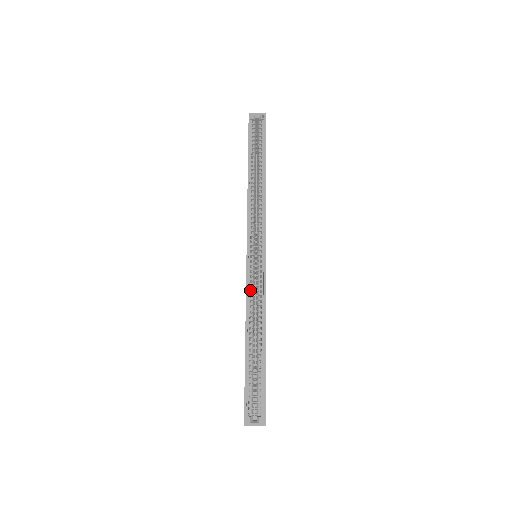
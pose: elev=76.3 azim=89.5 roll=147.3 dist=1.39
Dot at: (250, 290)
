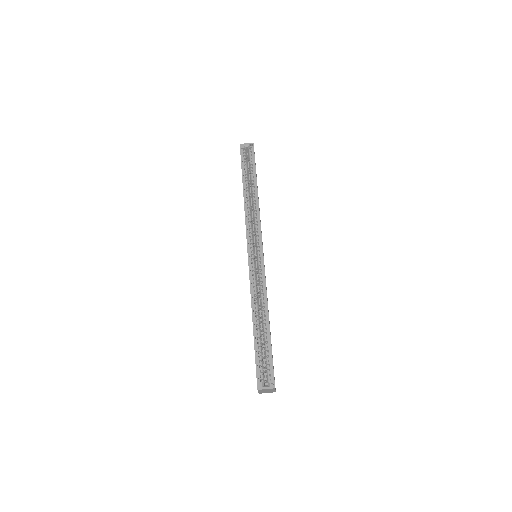
Dot at: (253, 282)
